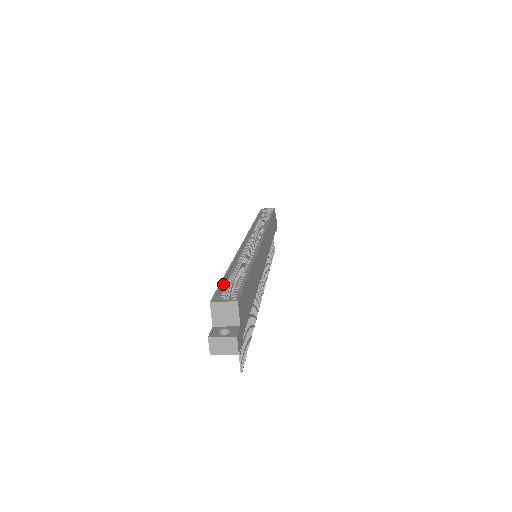
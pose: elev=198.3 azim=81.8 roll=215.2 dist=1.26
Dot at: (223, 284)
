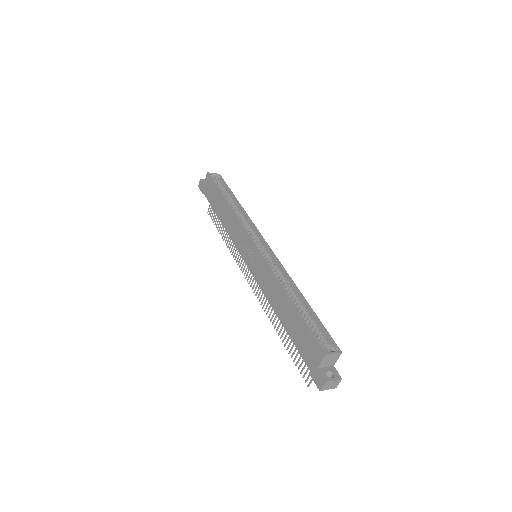
Dot at: (306, 324)
